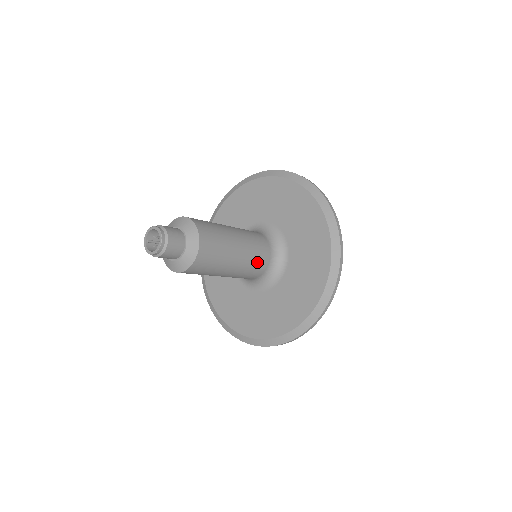
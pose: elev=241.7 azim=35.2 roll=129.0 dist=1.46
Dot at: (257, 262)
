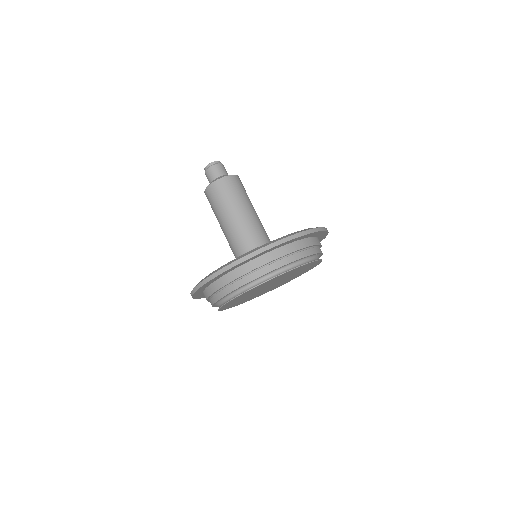
Dot at: (253, 232)
